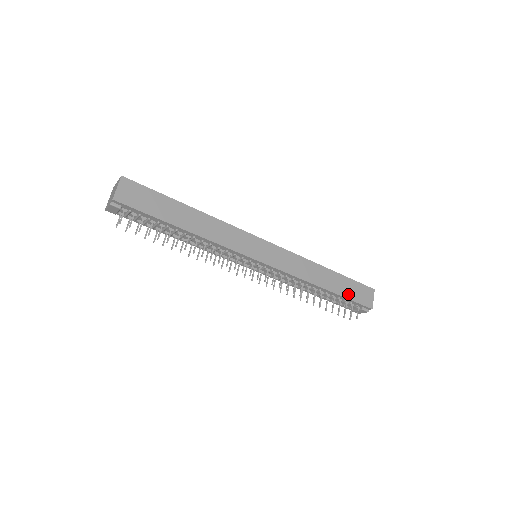
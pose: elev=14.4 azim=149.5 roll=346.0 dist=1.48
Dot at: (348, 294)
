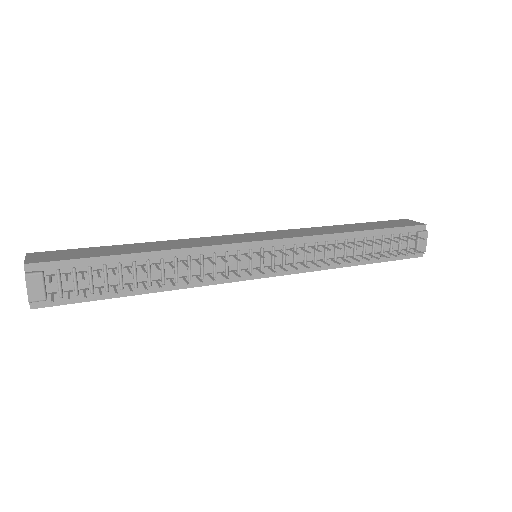
Dot at: (386, 227)
